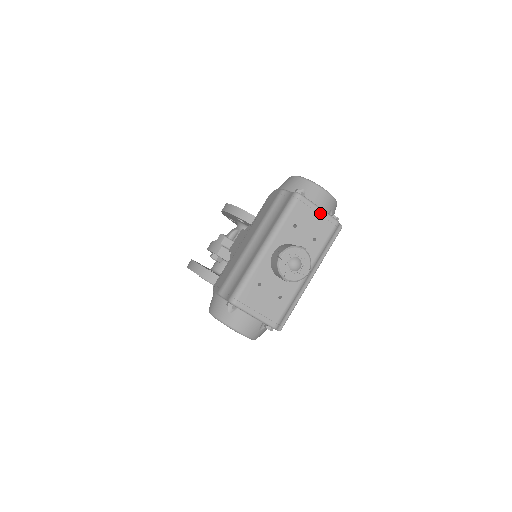
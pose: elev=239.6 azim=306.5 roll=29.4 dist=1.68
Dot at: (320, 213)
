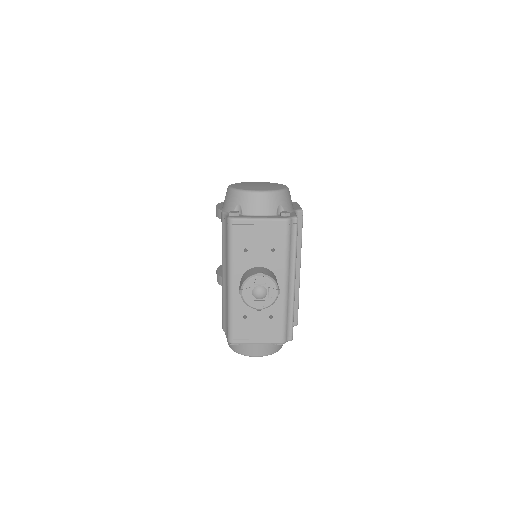
Dot at: (263, 223)
